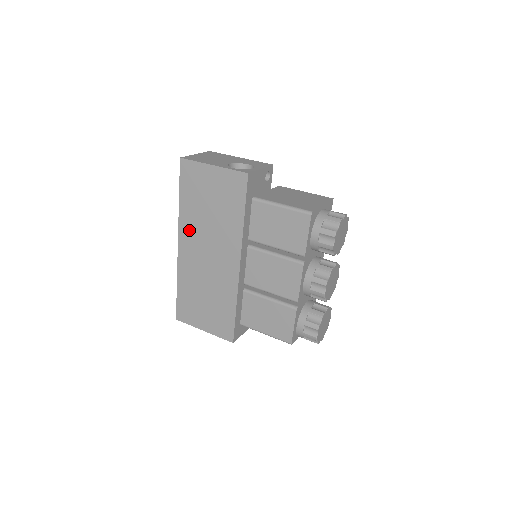
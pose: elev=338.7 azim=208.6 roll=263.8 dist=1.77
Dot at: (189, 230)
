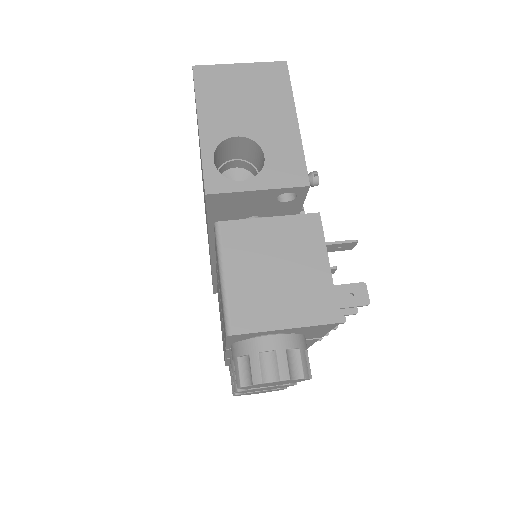
Dot at: occluded
